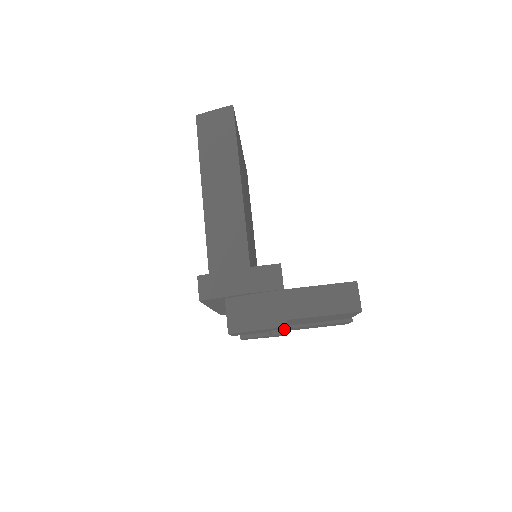
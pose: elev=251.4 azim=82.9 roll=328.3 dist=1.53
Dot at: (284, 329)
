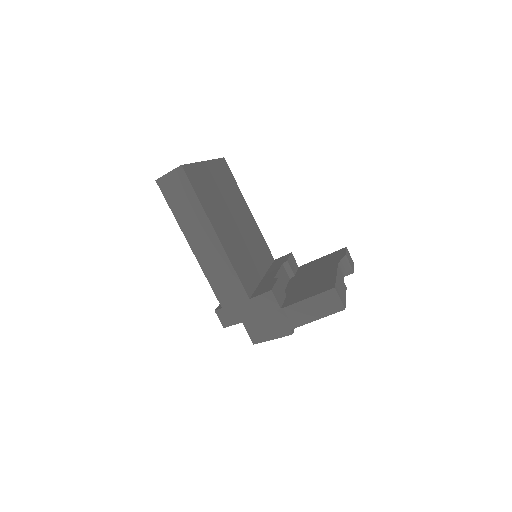
Dot at: occluded
